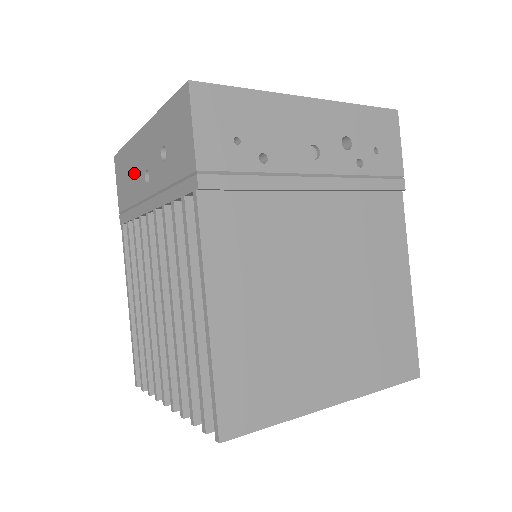
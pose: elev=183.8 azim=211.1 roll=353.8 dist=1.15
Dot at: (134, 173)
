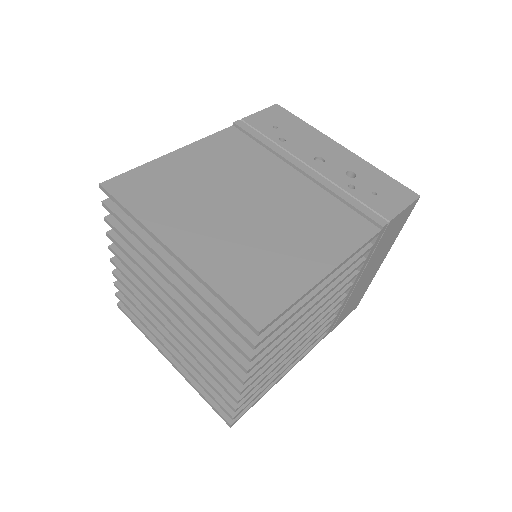
Dot at: occluded
